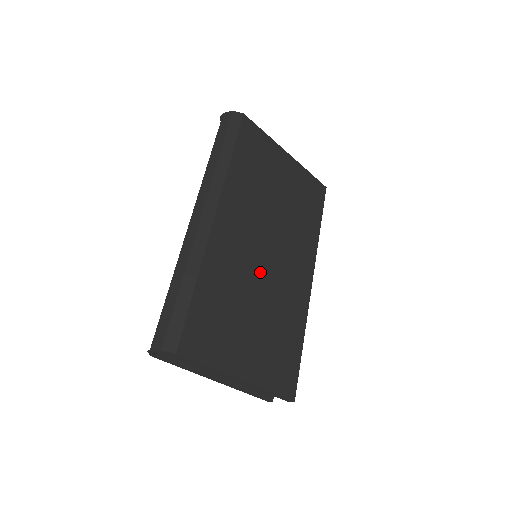
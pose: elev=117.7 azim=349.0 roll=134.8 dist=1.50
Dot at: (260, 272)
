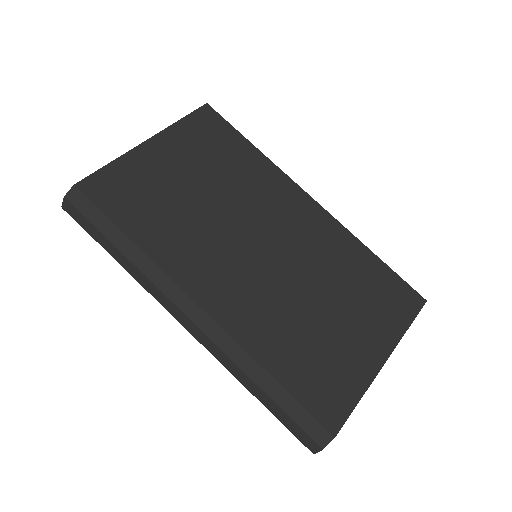
Dot at: (281, 272)
